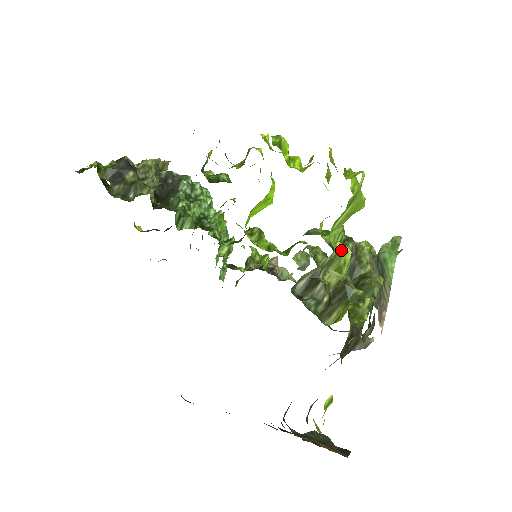
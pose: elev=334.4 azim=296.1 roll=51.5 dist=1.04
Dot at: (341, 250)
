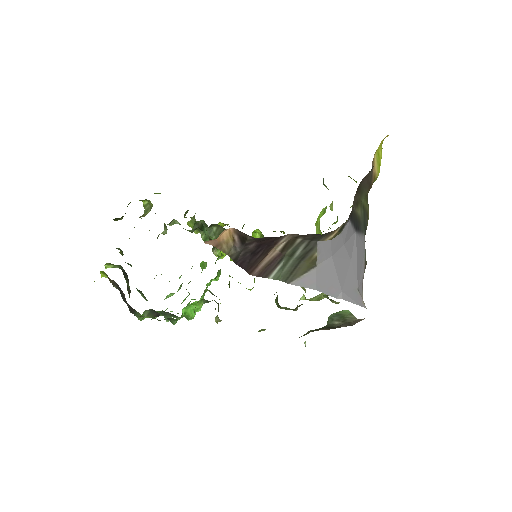
Dot at: occluded
